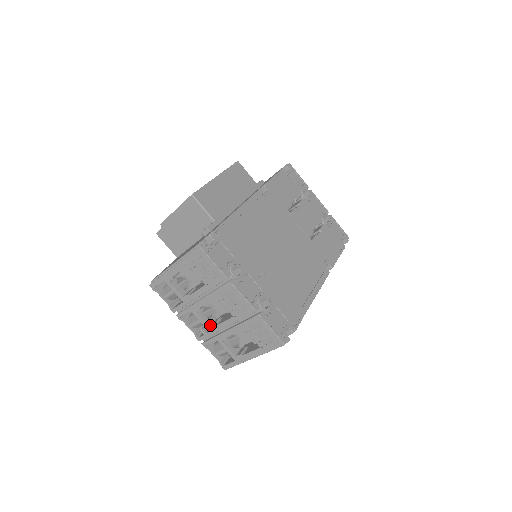
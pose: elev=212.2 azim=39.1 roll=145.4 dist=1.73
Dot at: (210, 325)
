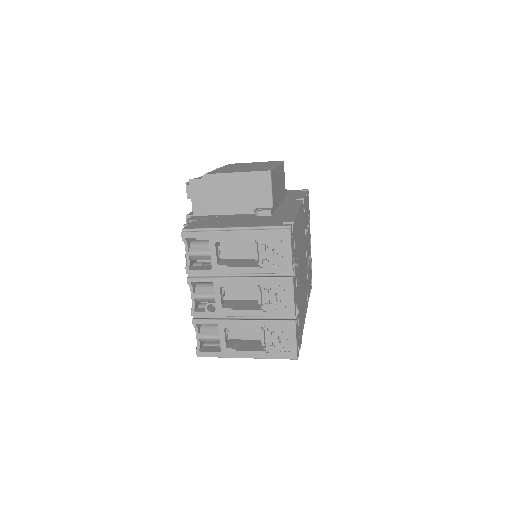
Dot at: (223, 306)
